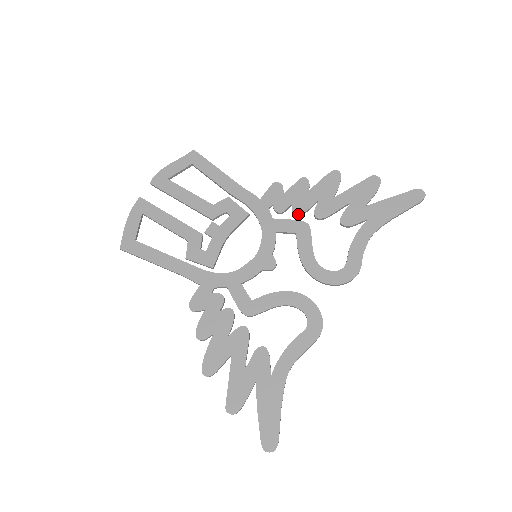
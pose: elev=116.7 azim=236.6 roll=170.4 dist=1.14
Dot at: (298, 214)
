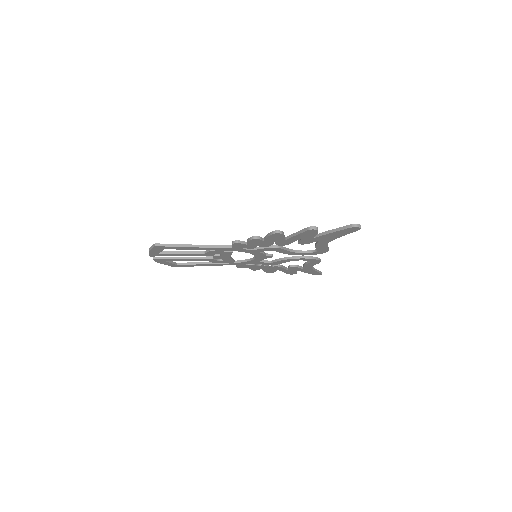
Dot at: occluded
